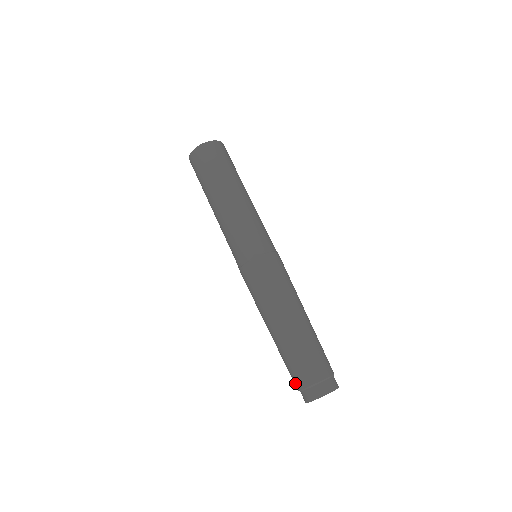
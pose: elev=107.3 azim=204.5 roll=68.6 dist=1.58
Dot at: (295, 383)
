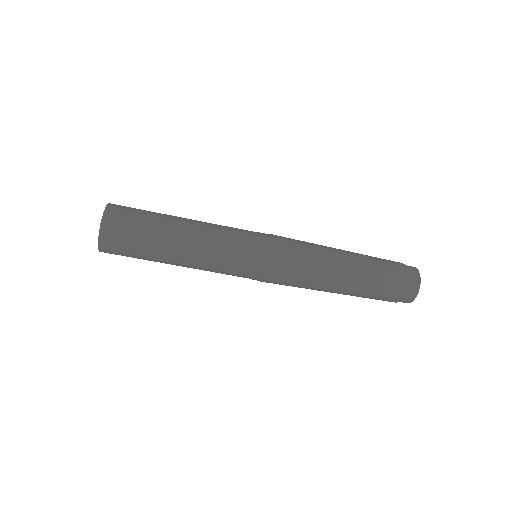
Dot at: occluded
